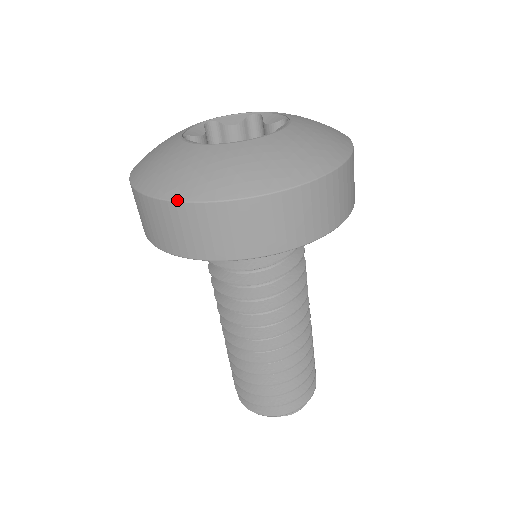
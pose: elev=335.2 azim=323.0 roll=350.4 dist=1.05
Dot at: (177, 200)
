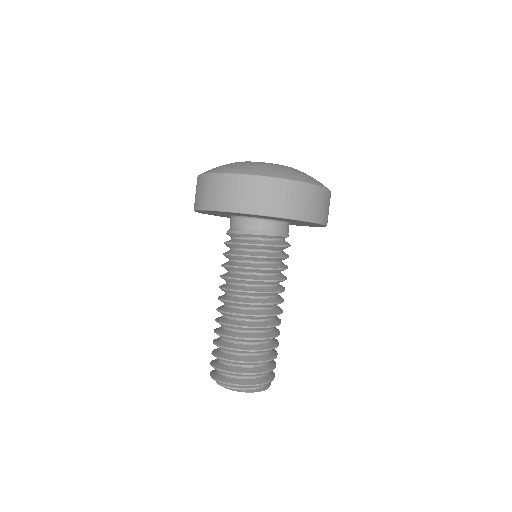
Dot at: (208, 173)
